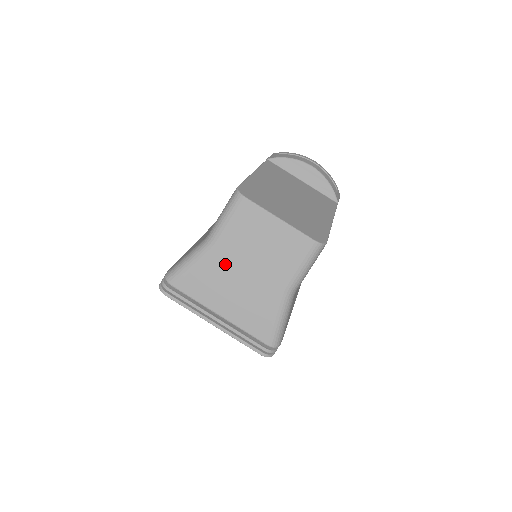
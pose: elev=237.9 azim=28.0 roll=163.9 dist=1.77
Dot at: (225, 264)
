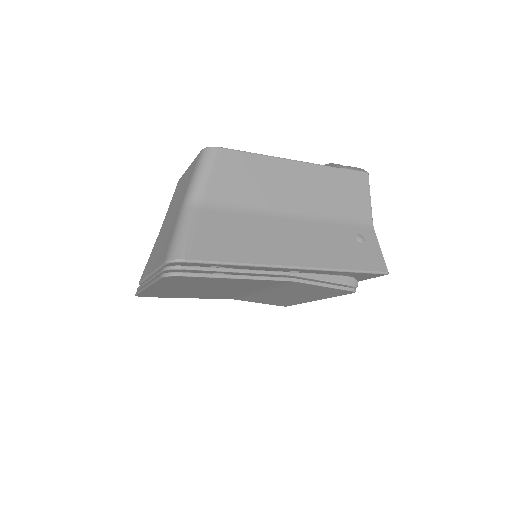
Dot at: (162, 232)
